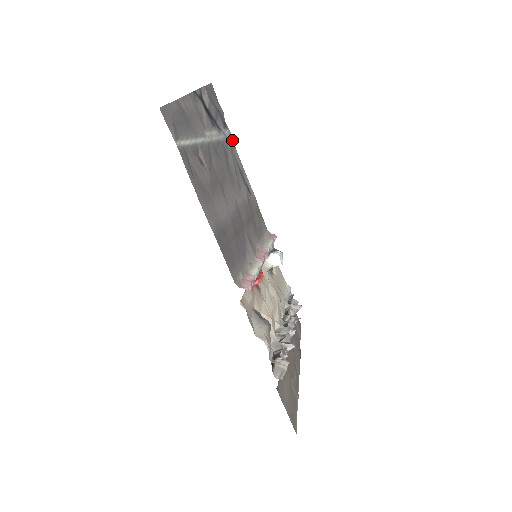
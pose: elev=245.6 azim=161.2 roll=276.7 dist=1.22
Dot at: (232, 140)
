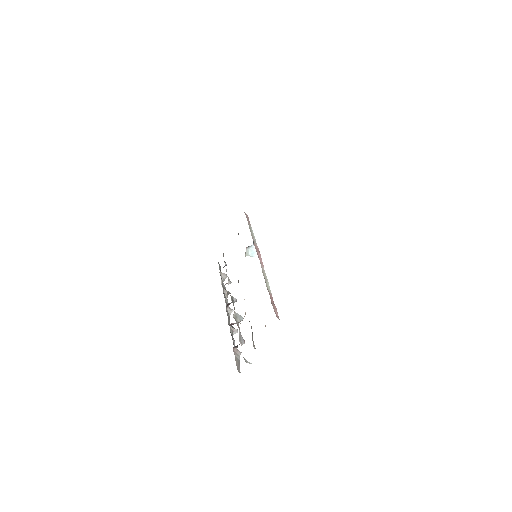
Dot at: occluded
